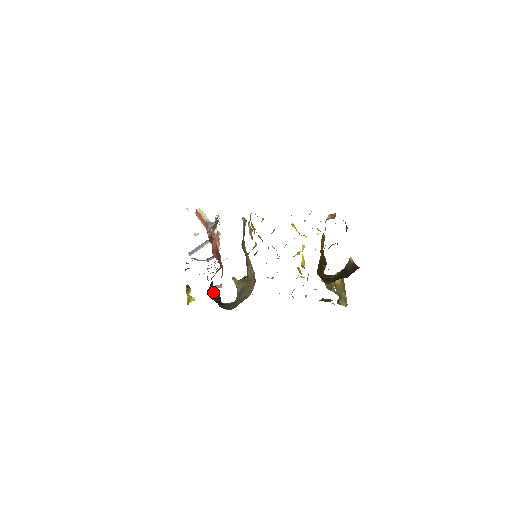
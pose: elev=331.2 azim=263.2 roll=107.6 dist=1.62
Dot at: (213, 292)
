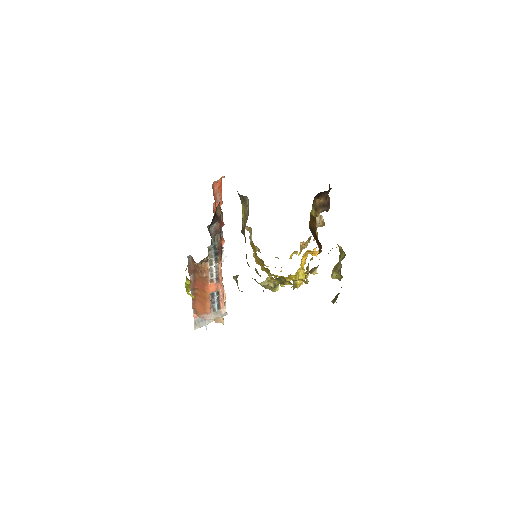
Dot at: occluded
